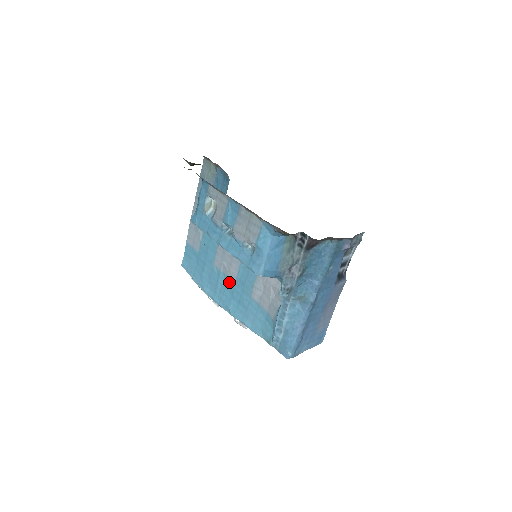
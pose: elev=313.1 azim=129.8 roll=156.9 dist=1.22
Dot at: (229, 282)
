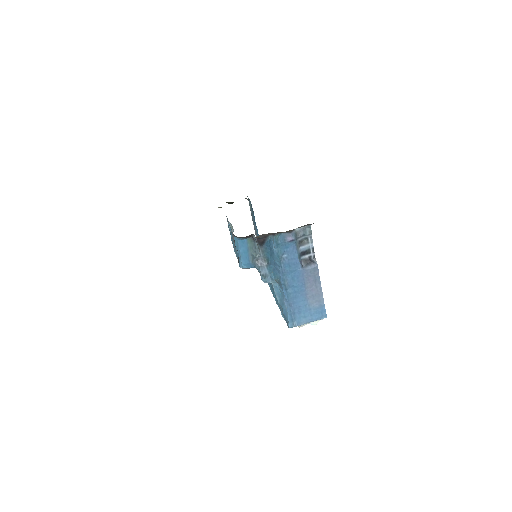
Dot at: occluded
